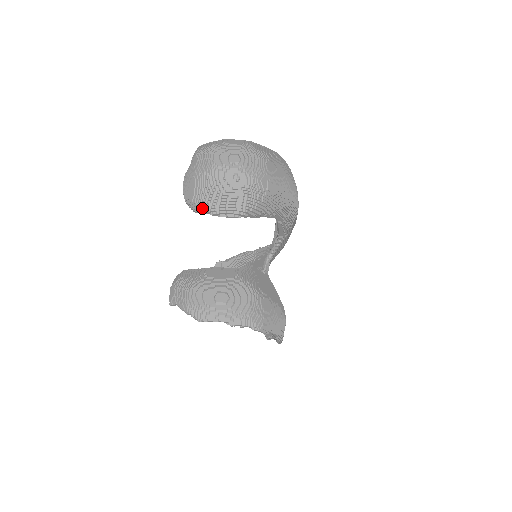
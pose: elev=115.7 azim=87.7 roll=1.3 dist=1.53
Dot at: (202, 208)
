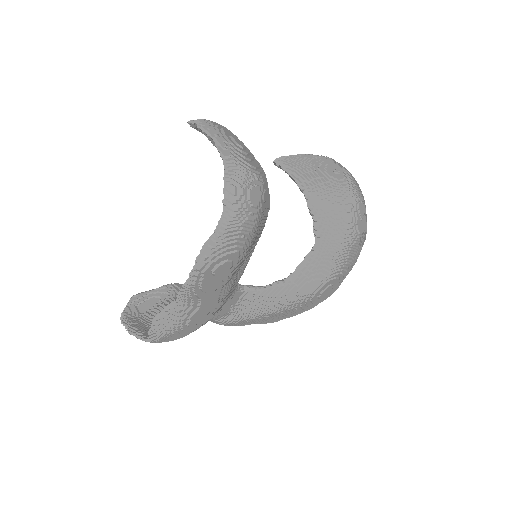
Dot at: (285, 161)
